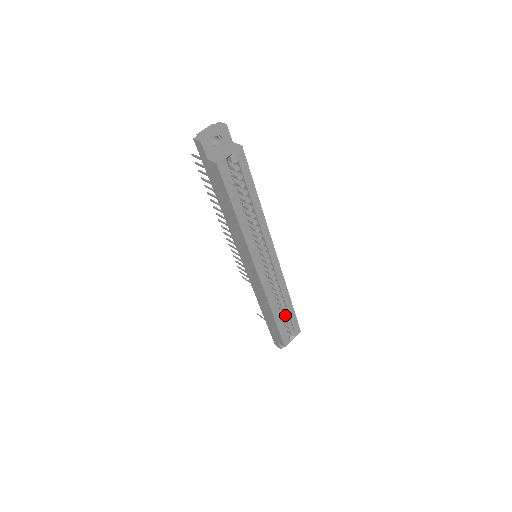
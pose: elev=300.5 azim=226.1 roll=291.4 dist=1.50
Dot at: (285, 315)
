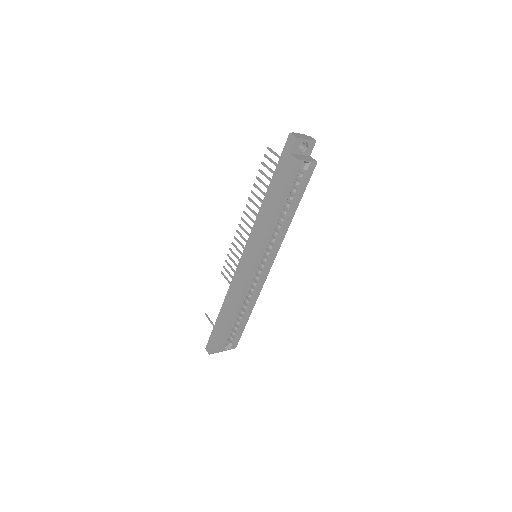
Dot at: (238, 323)
